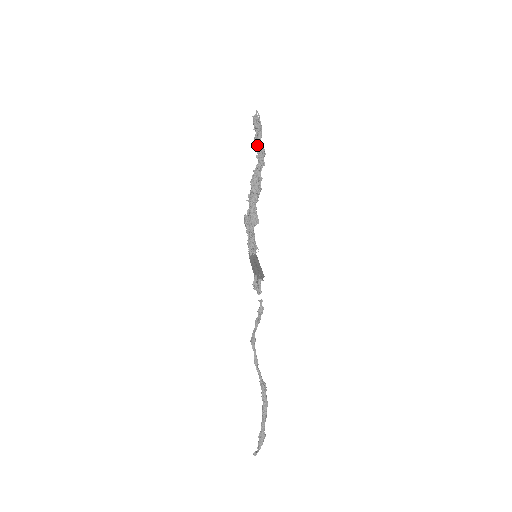
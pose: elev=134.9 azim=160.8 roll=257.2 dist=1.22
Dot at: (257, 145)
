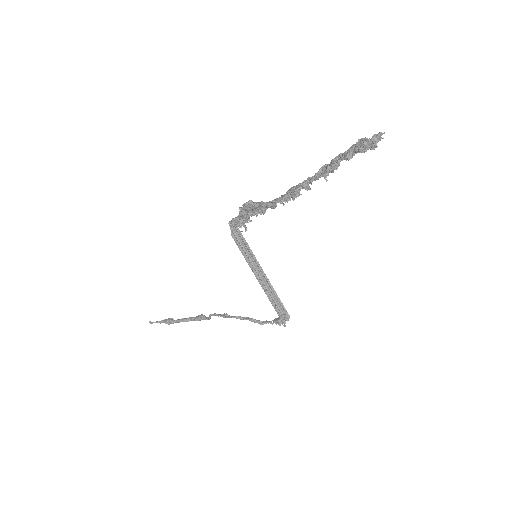
Dot at: (340, 161)
